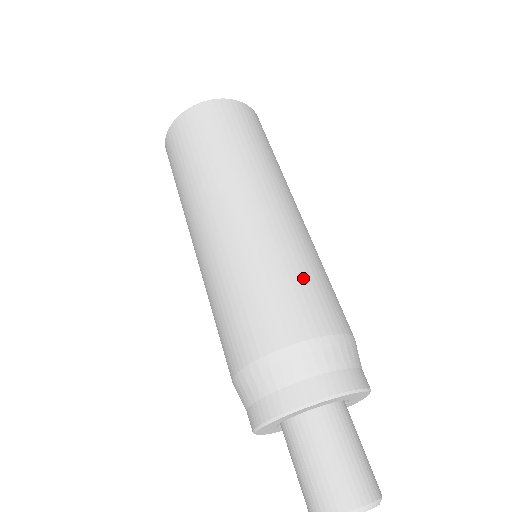
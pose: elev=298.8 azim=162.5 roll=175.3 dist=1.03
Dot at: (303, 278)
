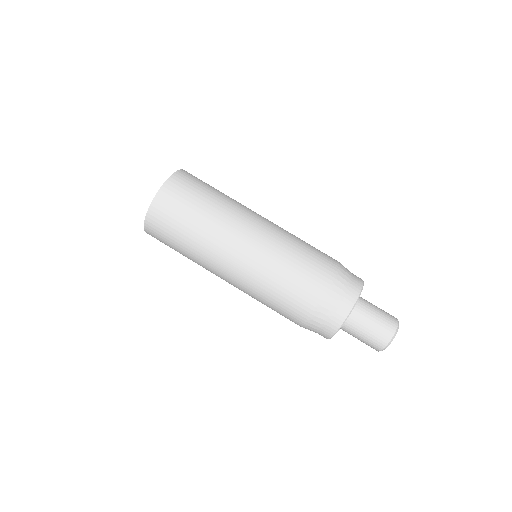
Dot at: (309, 244)
